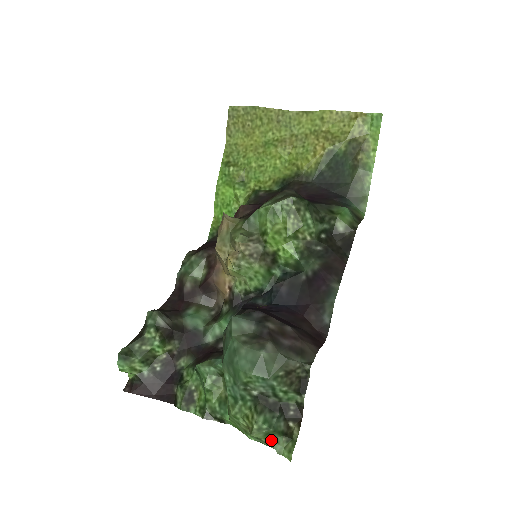
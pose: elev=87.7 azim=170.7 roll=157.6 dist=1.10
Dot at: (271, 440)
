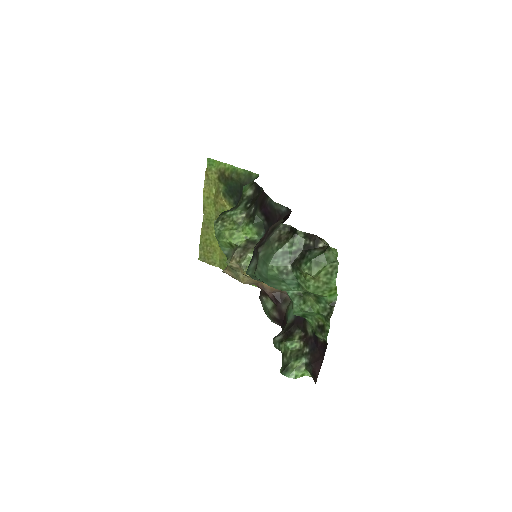
Dot at: (327, 263)
